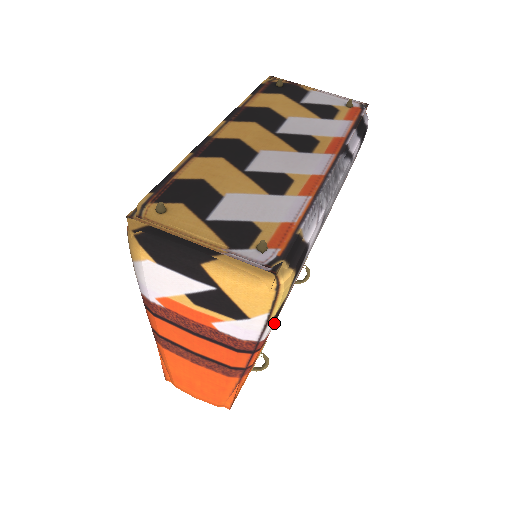
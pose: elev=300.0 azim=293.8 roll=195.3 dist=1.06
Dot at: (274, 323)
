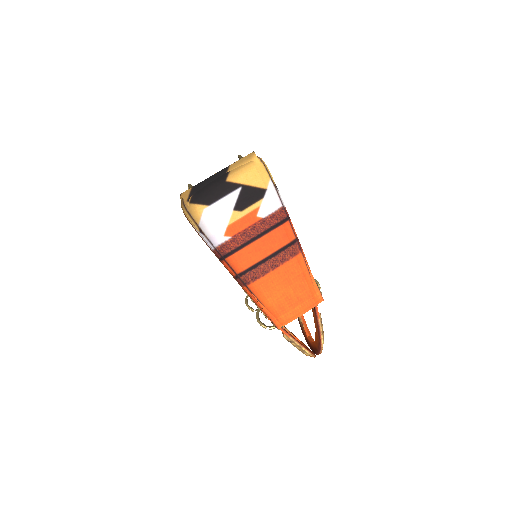
Dot at: occluded
